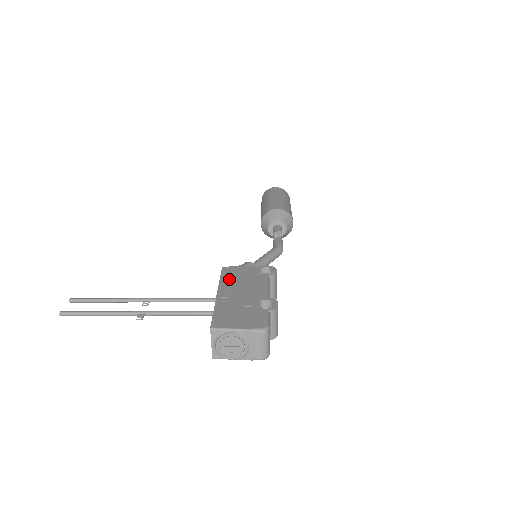
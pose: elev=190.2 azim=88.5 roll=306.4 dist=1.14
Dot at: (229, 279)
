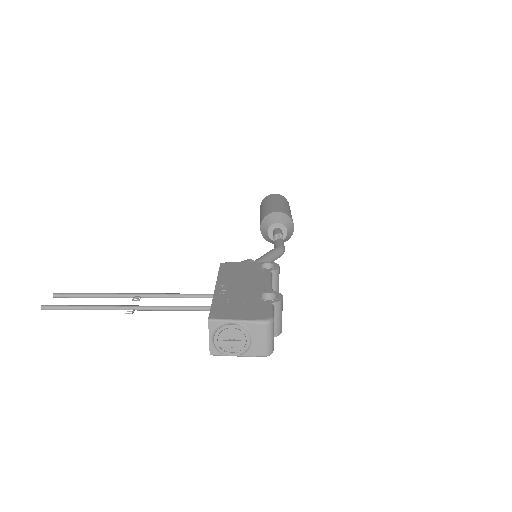
Dot at: (228, 273)
